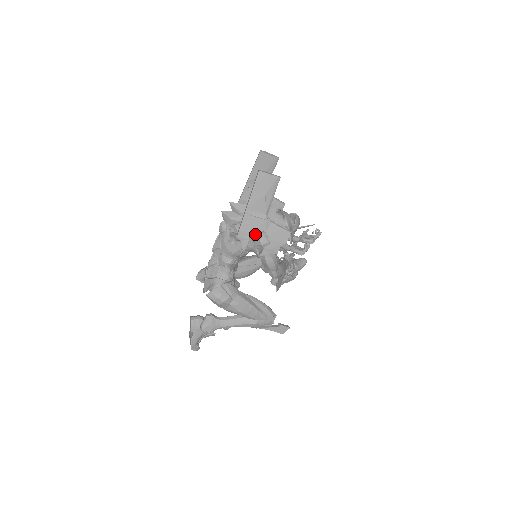
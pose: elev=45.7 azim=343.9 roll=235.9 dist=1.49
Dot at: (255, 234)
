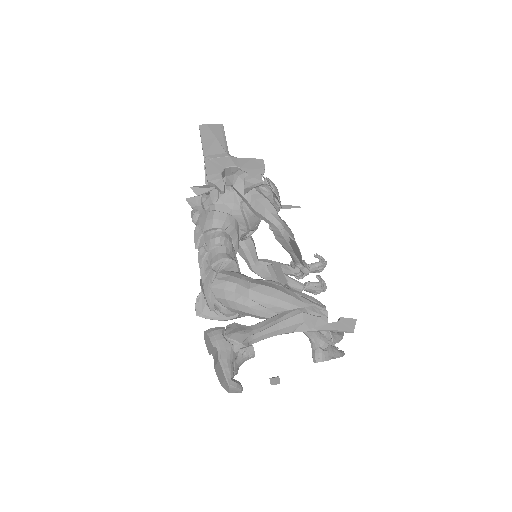
Dot at: (227, 177)
